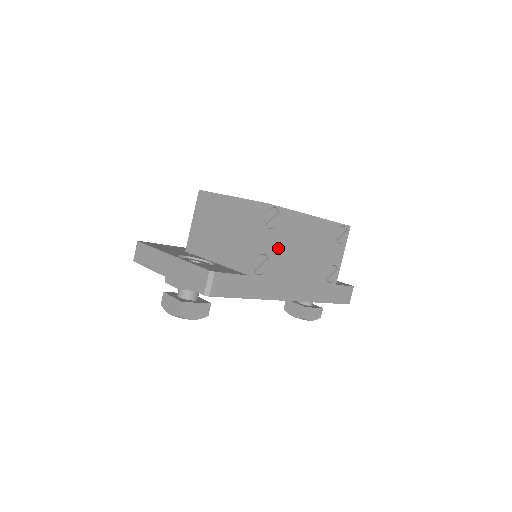
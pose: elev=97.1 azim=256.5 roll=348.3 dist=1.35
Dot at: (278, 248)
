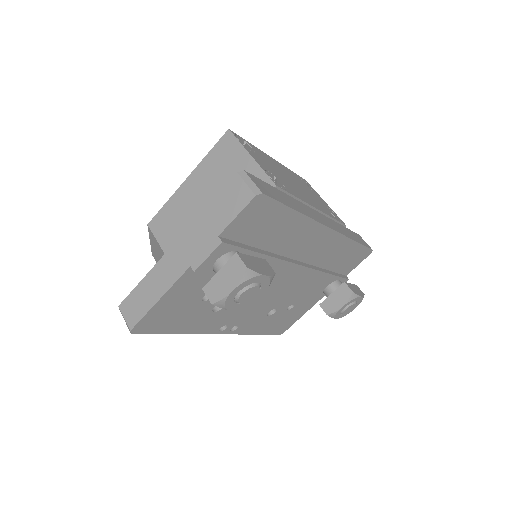
Dot at: (274, 172)
